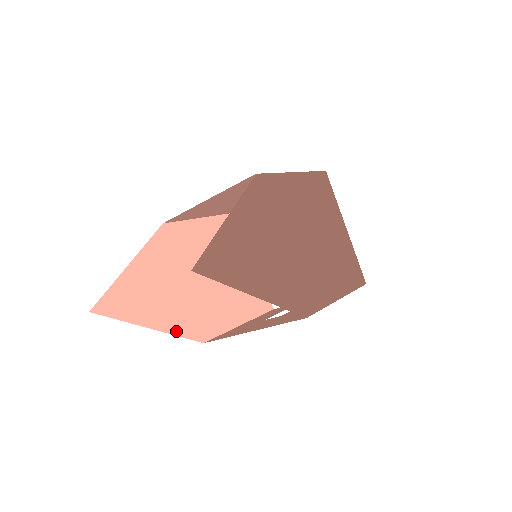
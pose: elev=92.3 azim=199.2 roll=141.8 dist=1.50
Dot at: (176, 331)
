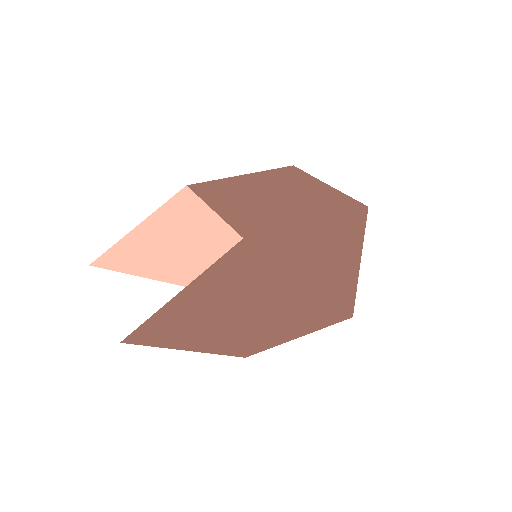
Dot at: (170, 279)
